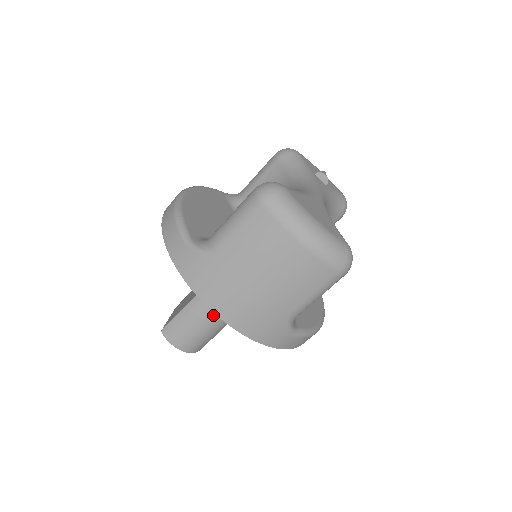
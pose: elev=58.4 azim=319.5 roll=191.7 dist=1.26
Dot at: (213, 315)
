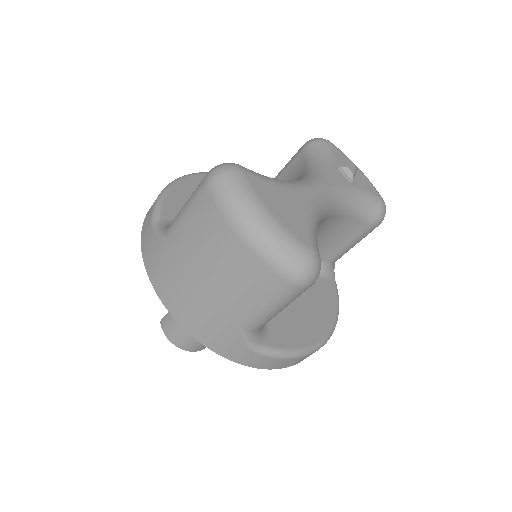
Dot at: occluded
